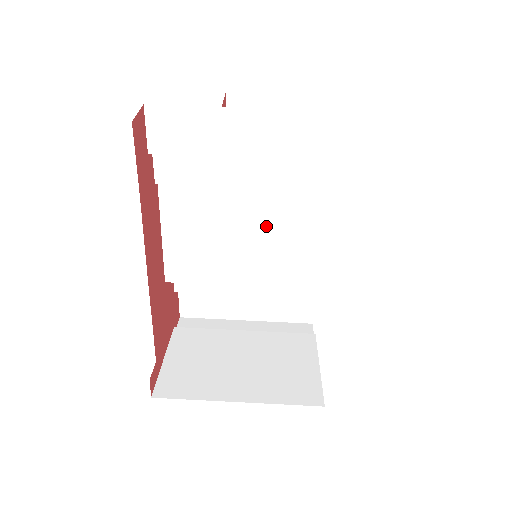
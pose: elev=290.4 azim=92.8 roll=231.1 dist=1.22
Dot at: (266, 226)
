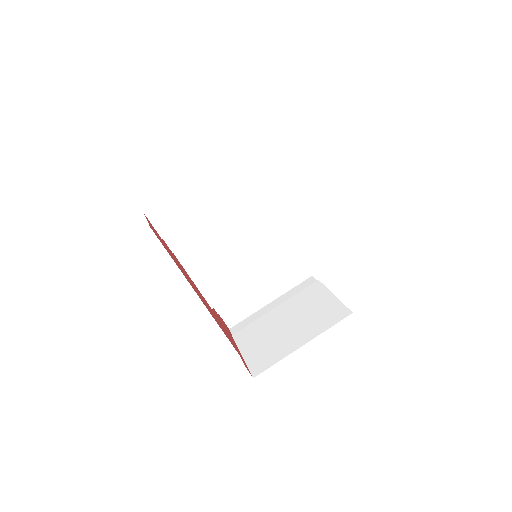
Dot at: (250, 235)
